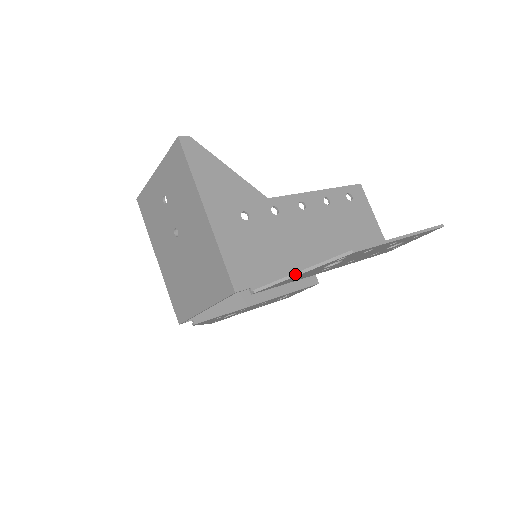
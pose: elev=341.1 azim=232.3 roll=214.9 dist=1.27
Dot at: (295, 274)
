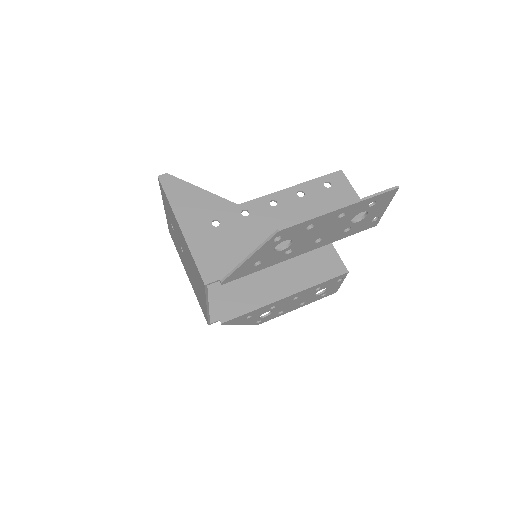
Dot at: (244, 260)
